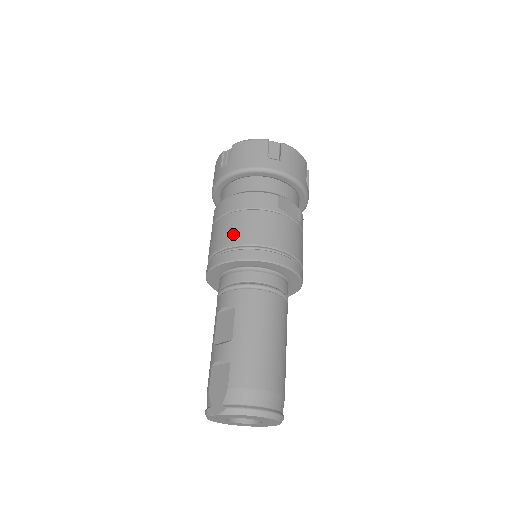
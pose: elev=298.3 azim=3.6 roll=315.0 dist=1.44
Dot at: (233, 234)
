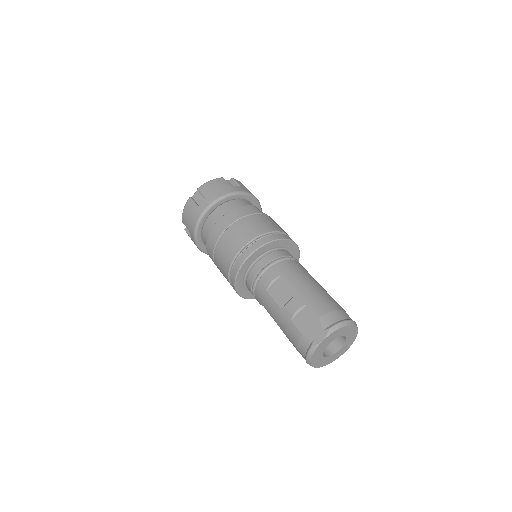
Dot at: (246, 234)
